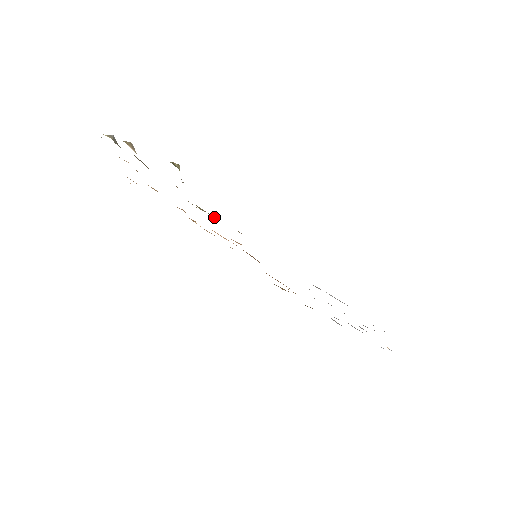
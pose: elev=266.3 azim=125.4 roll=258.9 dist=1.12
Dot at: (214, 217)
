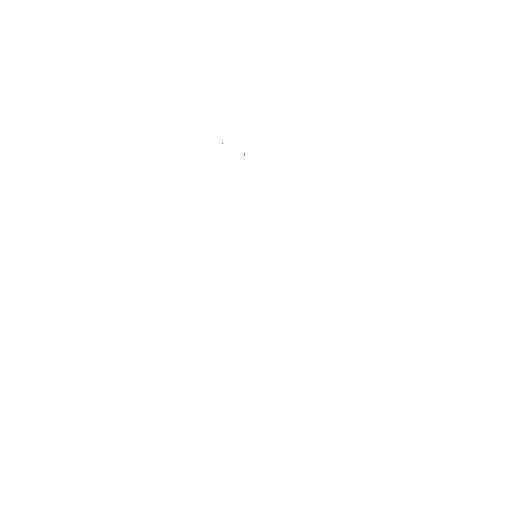
Dot at: occluded
